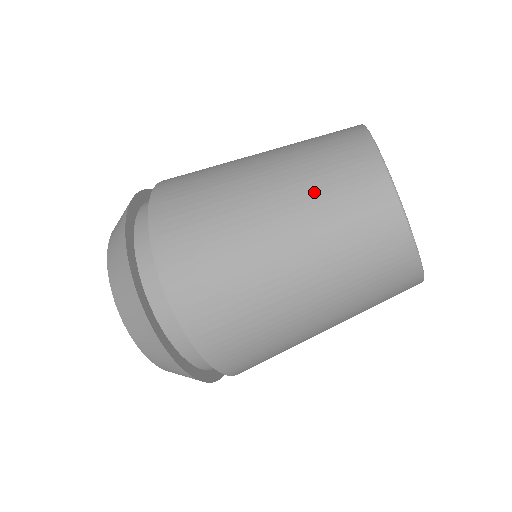
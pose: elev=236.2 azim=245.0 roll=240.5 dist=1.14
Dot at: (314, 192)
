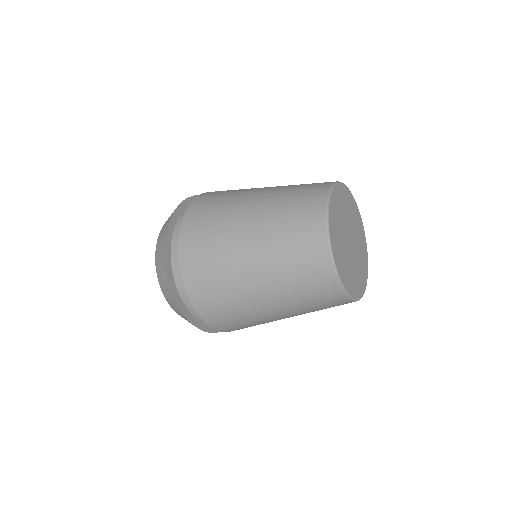
Dot at: (291, 286)
